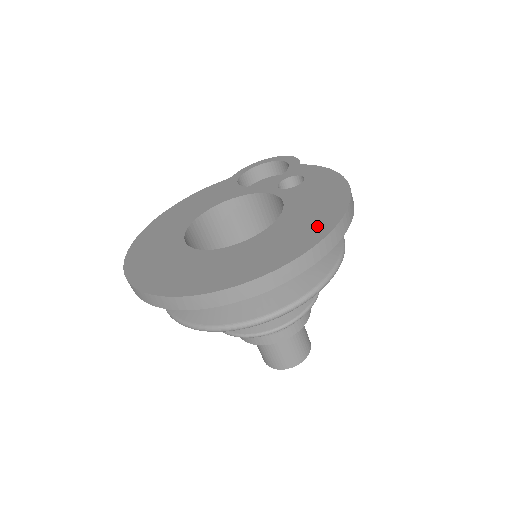
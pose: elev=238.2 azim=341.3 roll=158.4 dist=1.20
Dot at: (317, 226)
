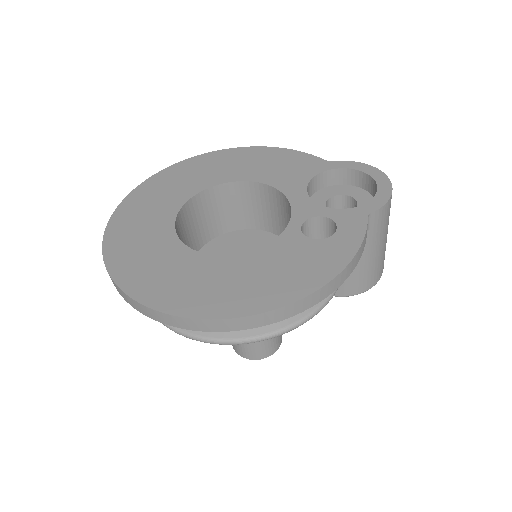
Dot at: (214, 301)
